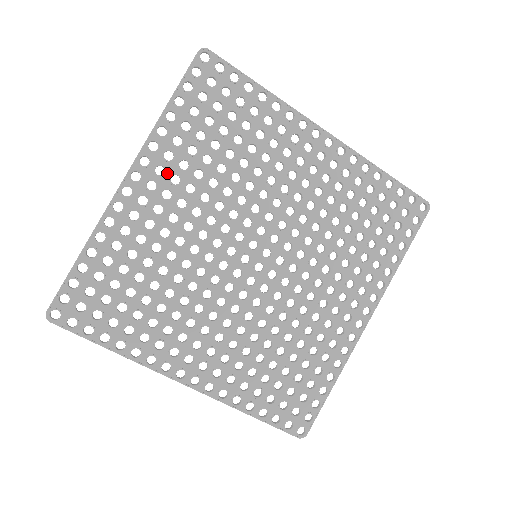
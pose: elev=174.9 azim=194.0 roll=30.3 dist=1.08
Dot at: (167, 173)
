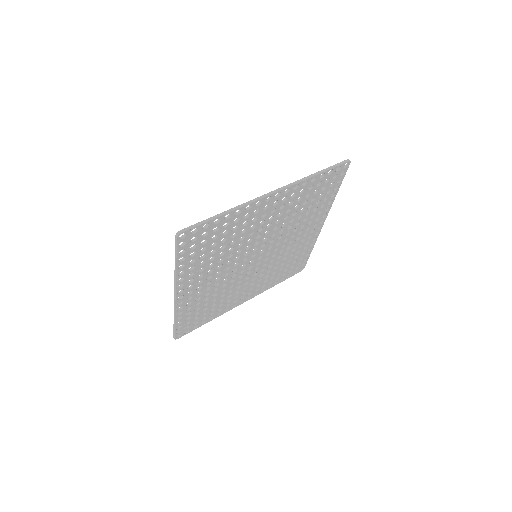
Dot at: (194, 279)
